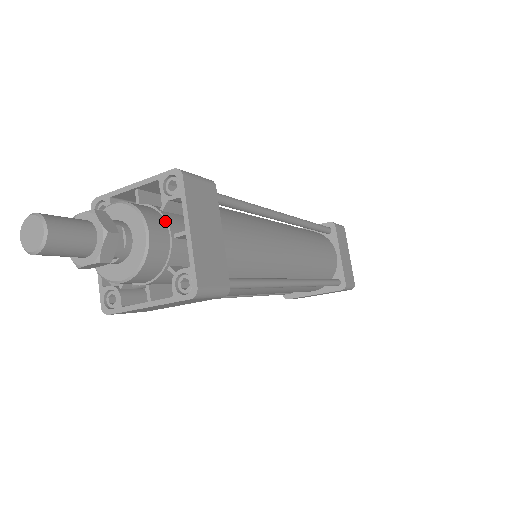
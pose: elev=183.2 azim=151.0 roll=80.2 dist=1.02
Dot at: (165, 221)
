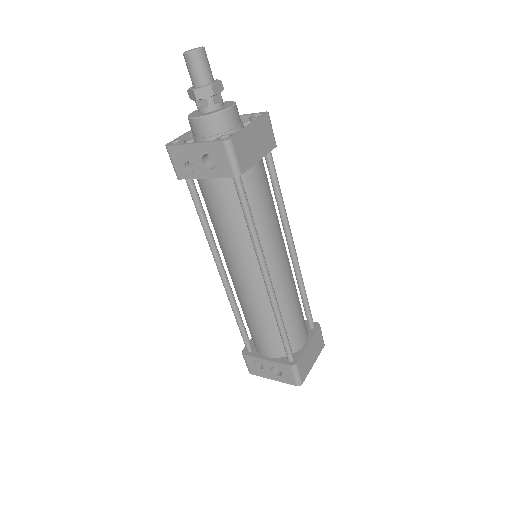
Dot at: occluded
